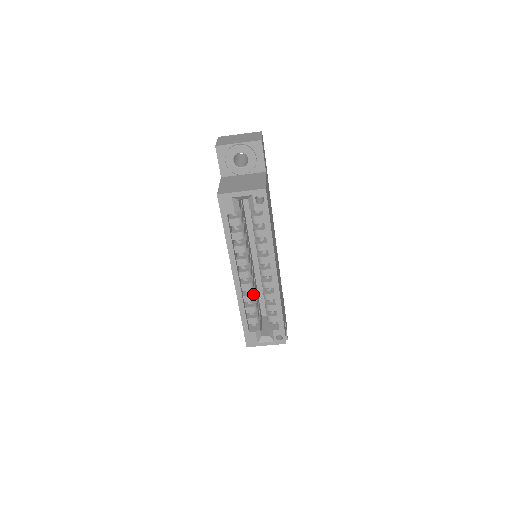
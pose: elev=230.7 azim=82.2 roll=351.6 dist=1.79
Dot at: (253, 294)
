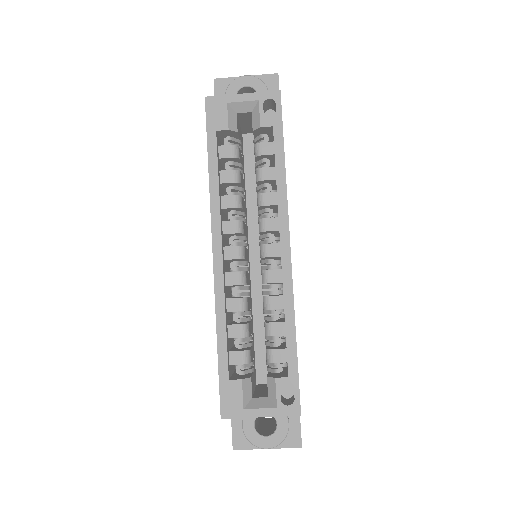
Dot at: (244, 297)
